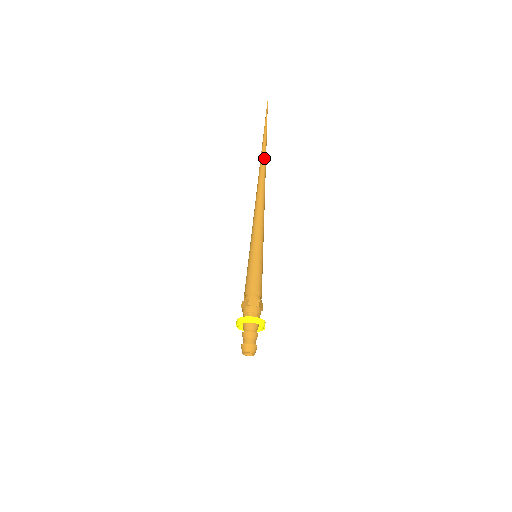
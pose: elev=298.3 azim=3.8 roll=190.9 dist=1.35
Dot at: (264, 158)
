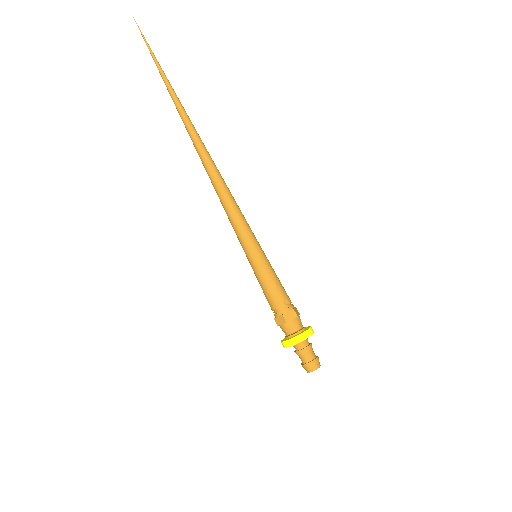
Dot at: (188, 120)
